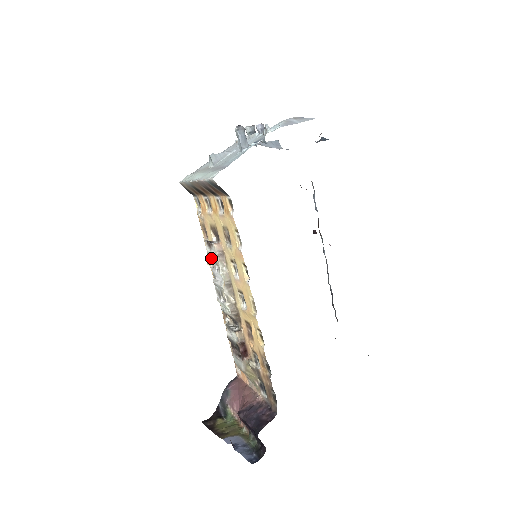
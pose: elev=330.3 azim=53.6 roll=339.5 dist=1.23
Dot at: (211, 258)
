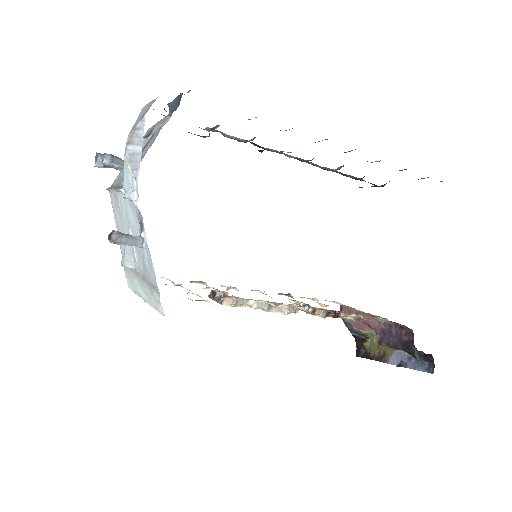
Dot at: occluded
